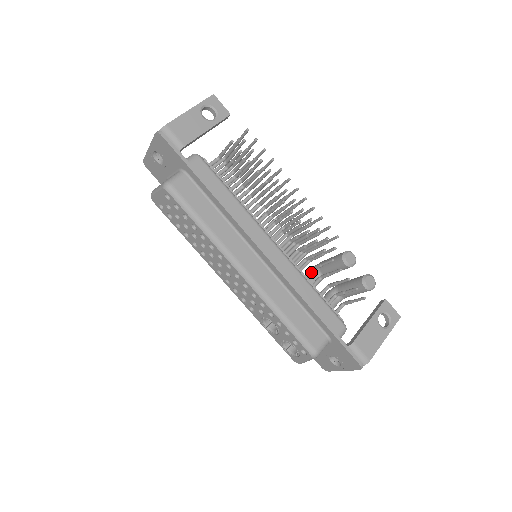
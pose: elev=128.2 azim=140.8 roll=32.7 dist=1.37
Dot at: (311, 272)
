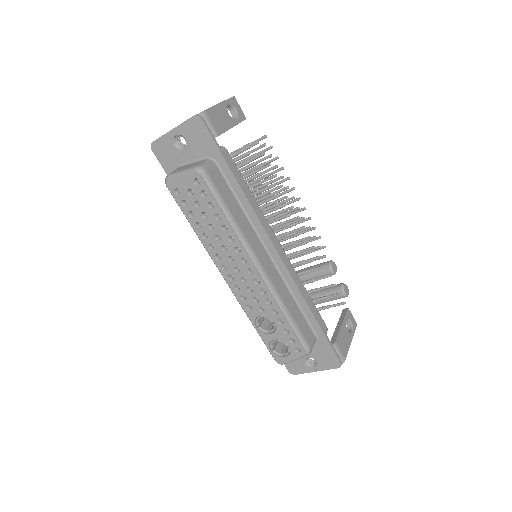
Dot at: occluded
